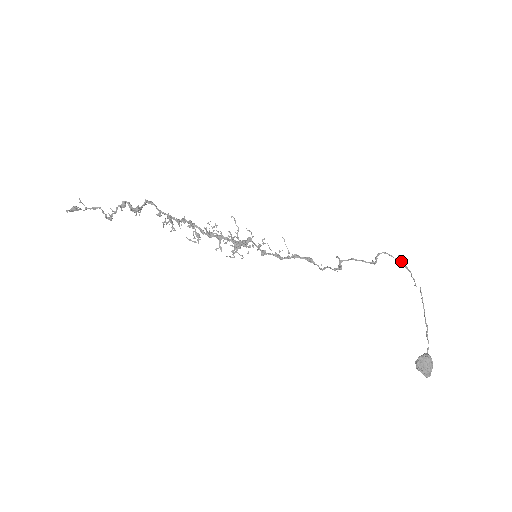
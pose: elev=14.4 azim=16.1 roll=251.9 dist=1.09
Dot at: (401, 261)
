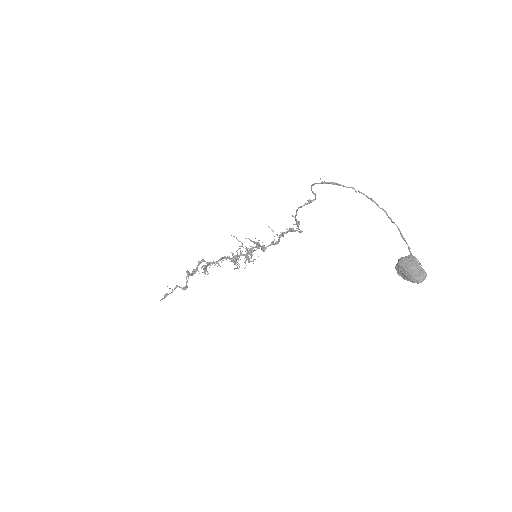
Dot at: (323, 182)
